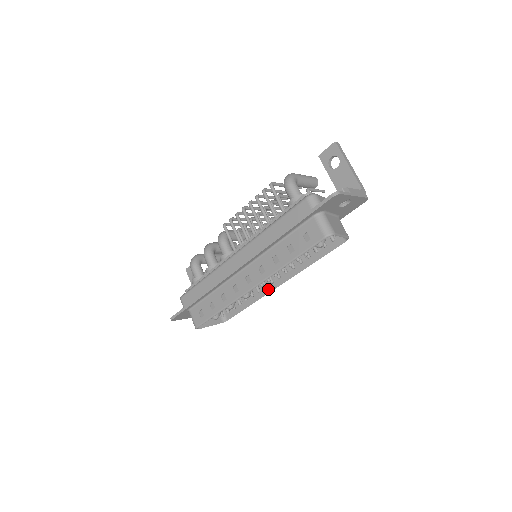
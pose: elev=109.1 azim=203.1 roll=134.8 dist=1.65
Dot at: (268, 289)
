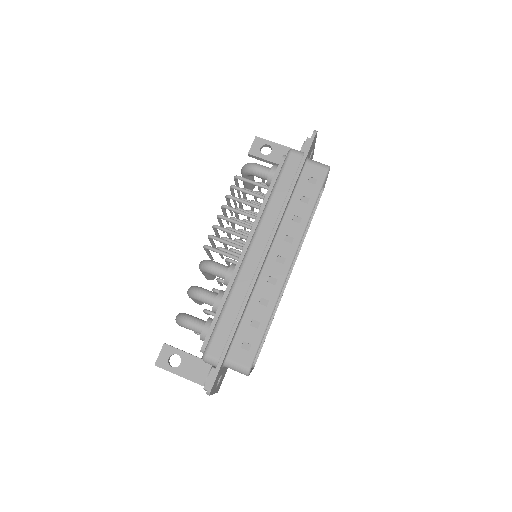
Dot at: occluded
